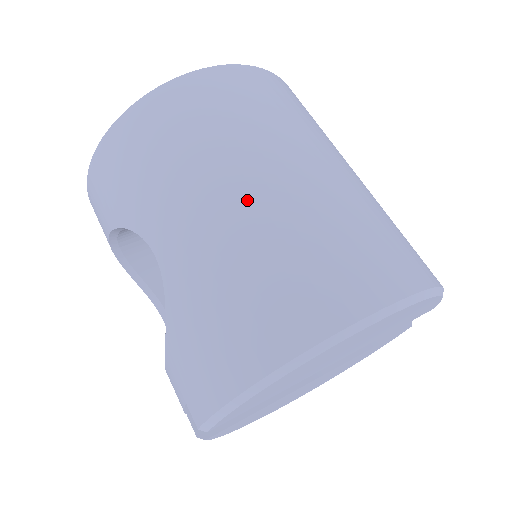
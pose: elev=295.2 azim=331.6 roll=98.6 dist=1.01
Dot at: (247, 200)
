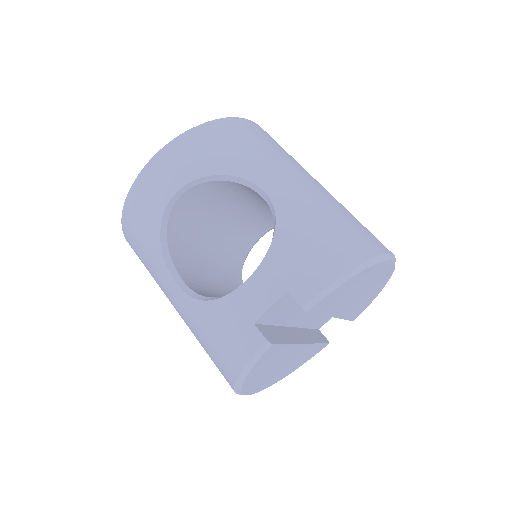
Dot at: (320, 186)
